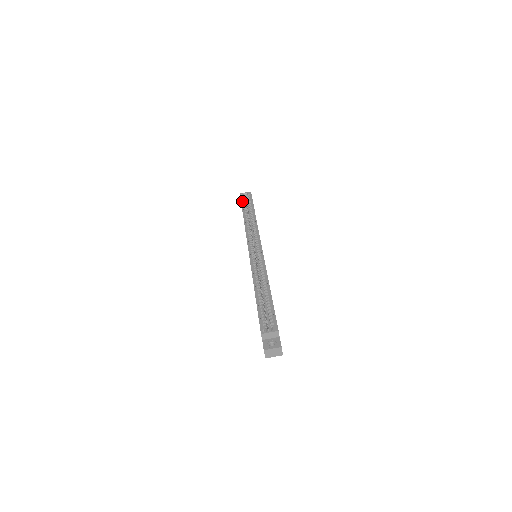
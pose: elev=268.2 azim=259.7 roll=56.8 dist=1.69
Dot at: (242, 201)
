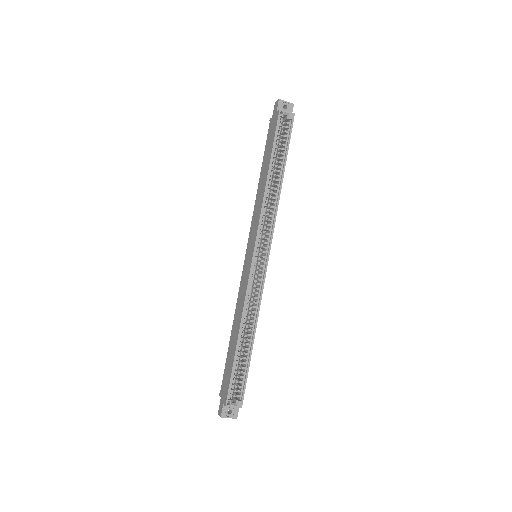
Dot at: (277, 131)
